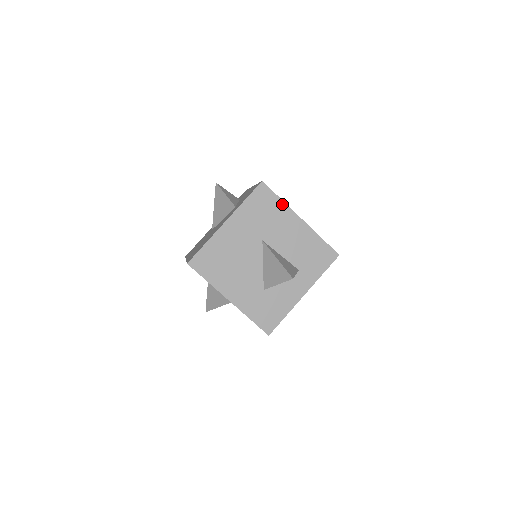
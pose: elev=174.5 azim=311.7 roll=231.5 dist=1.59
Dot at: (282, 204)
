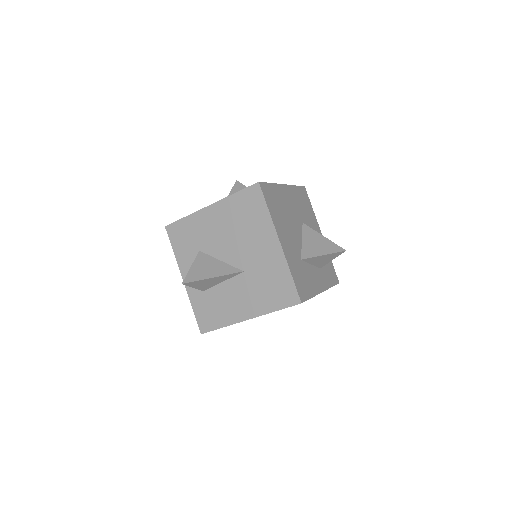
Dot at: (313, 213)
